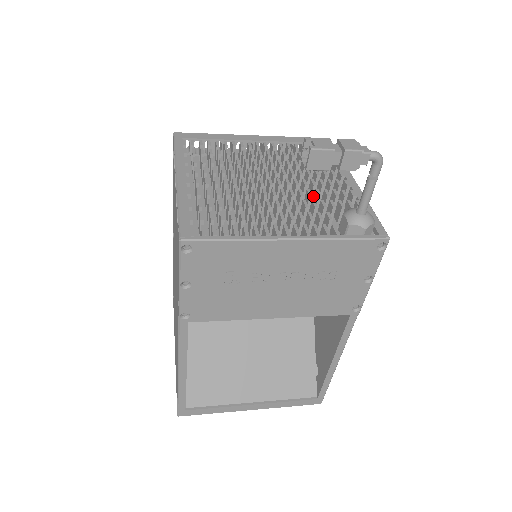
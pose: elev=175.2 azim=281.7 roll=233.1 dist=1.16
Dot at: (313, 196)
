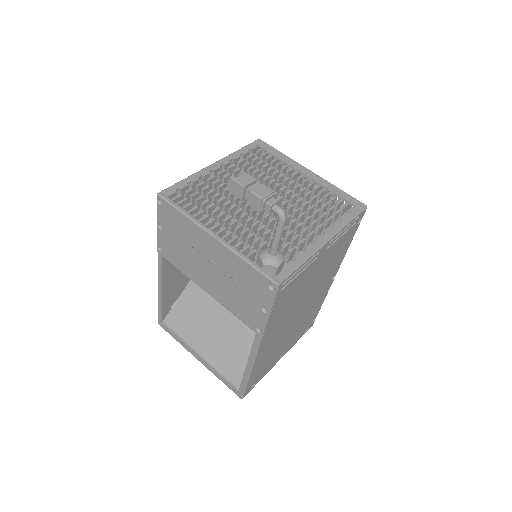
Dot at: occluded
